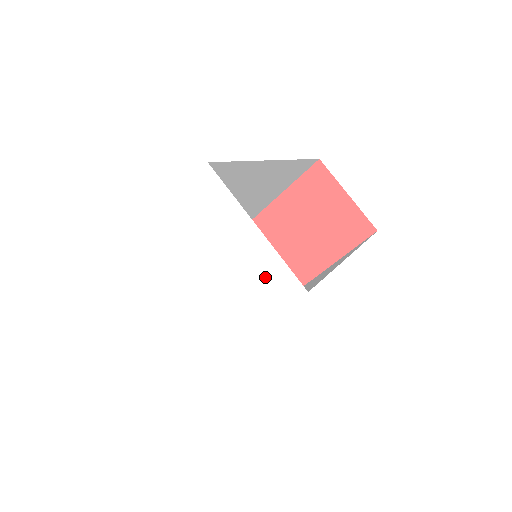
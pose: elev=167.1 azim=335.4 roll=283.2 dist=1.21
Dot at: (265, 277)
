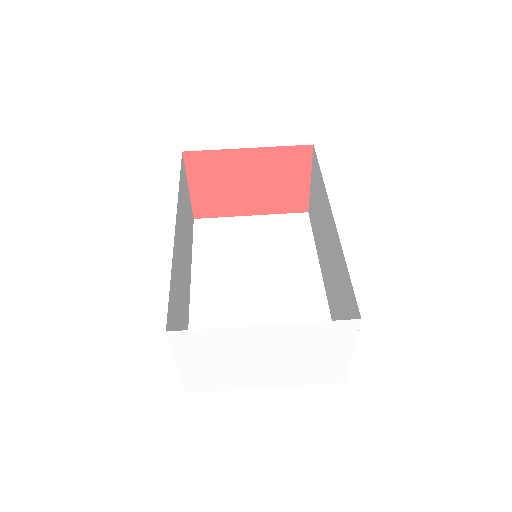
Dot at: (330, 371)
